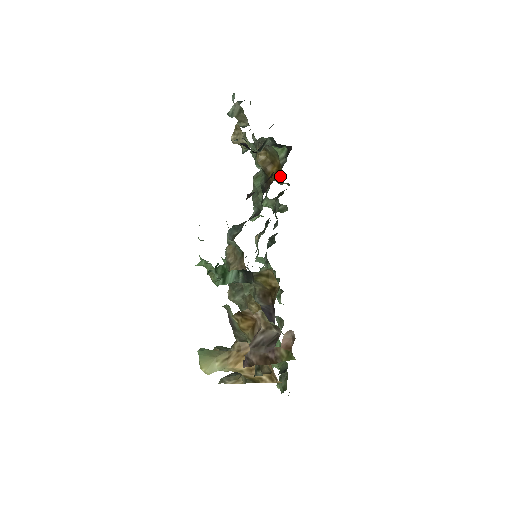
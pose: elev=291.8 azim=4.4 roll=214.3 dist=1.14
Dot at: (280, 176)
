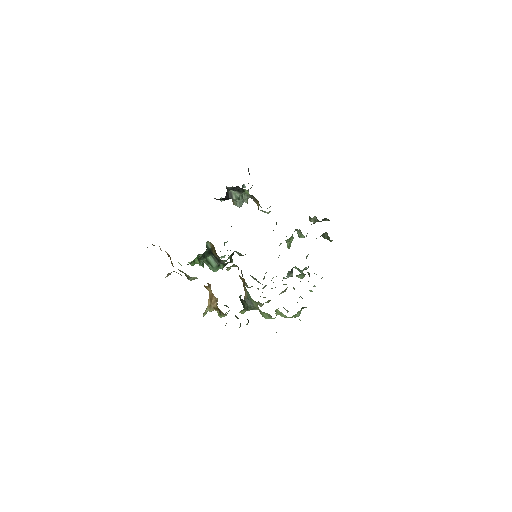
Dot at: (315, 217)
